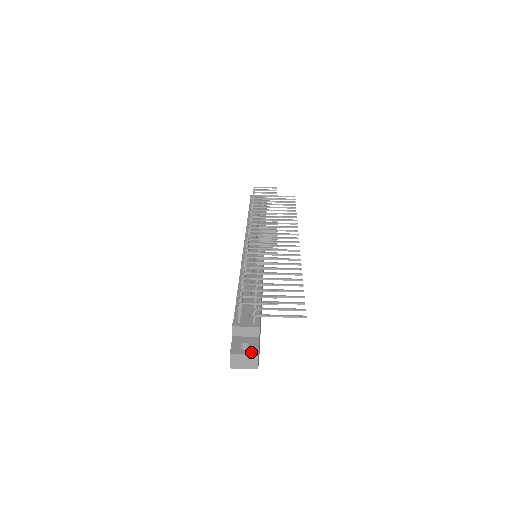
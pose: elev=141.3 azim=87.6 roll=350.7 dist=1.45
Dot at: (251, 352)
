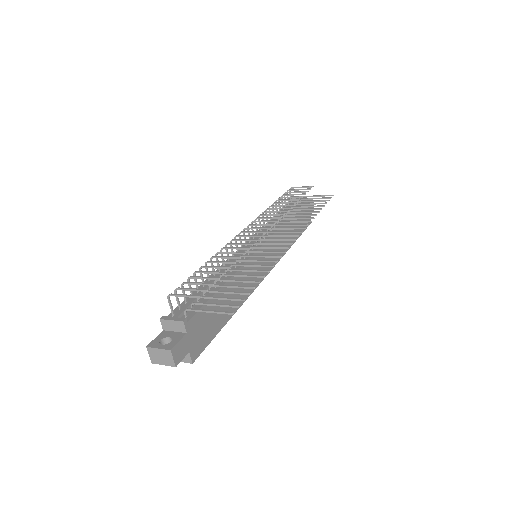
Dot at: (166, 347)
